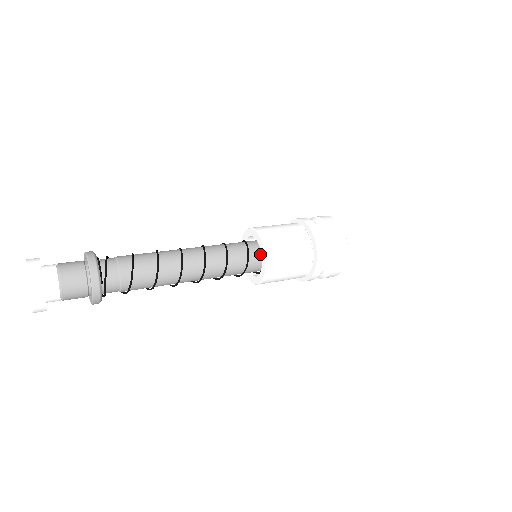
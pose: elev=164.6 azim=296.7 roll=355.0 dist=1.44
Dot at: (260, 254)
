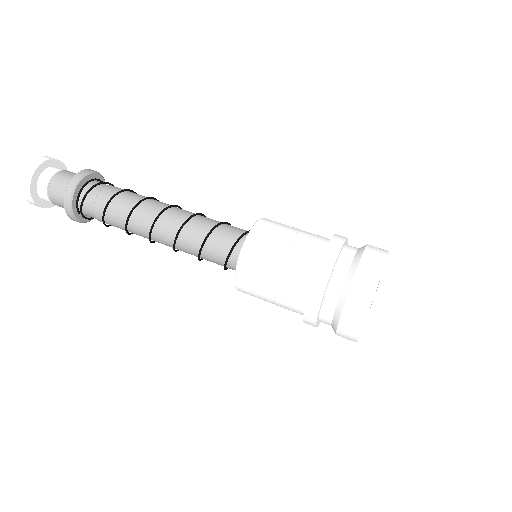
Dot at: occluded
